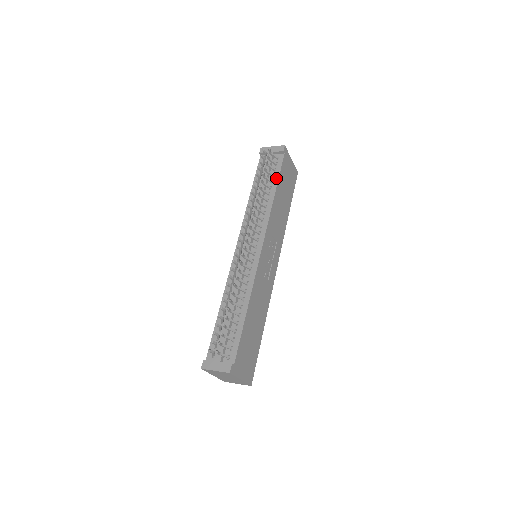
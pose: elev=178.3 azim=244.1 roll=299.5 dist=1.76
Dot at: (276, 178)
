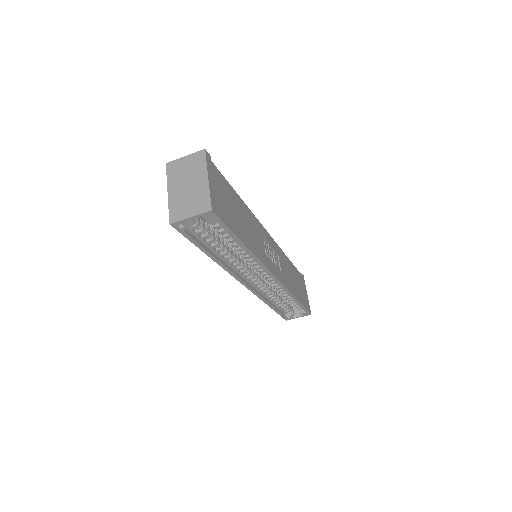
Dot at: occluded
